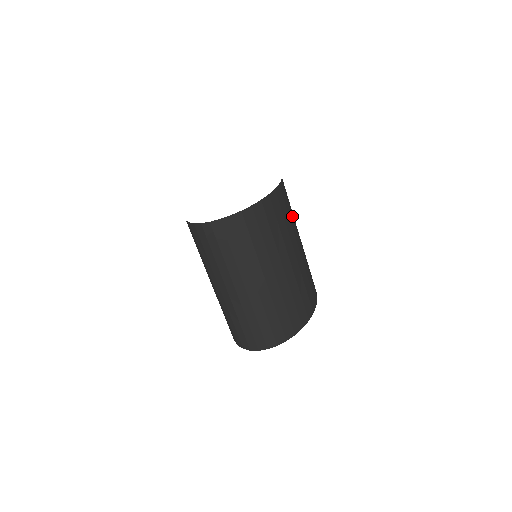
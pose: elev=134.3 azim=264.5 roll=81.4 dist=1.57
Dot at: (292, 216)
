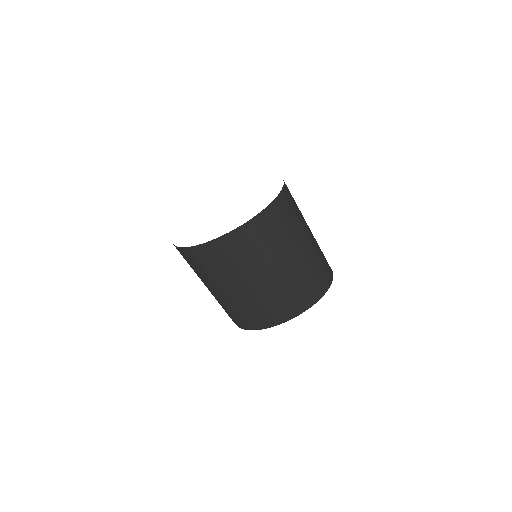
Dot at: (259, 253)
